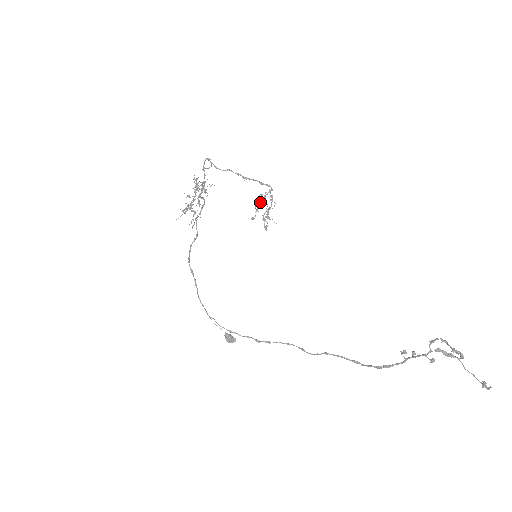
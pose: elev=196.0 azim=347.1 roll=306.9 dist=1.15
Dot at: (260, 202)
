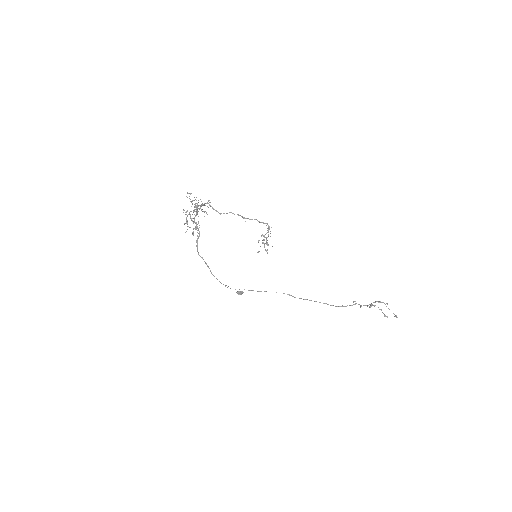
Dot at: occluded
